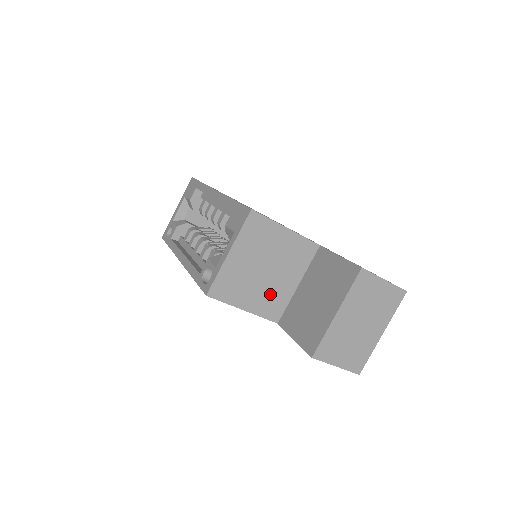
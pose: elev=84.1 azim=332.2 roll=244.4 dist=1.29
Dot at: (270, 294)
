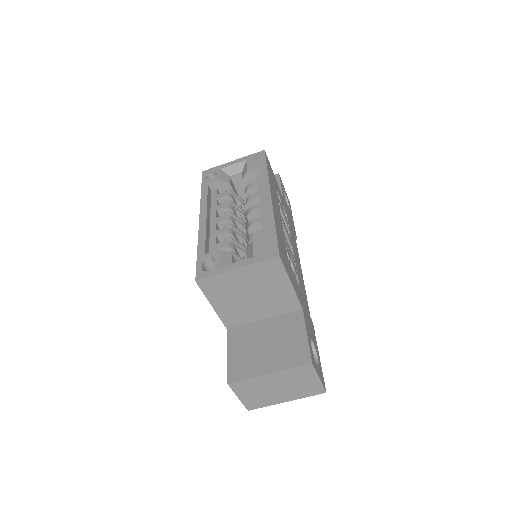
Dot at: (239, 310)
